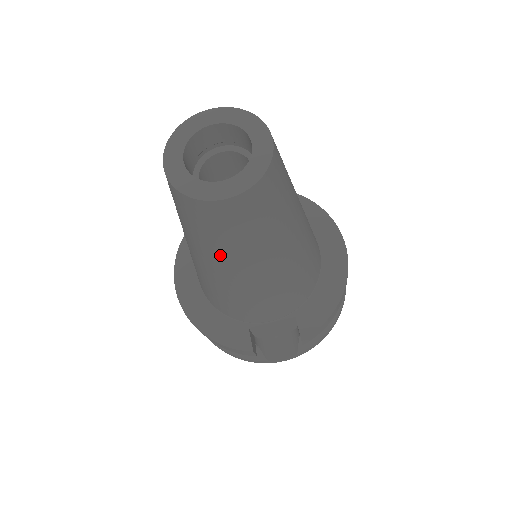
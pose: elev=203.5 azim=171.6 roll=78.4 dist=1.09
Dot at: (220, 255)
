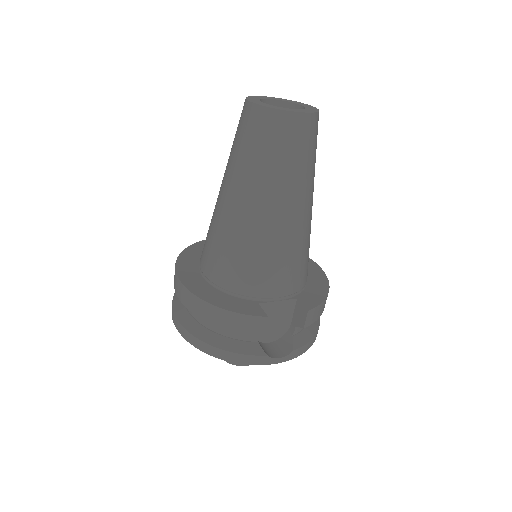
Dot at: (272, 181)
